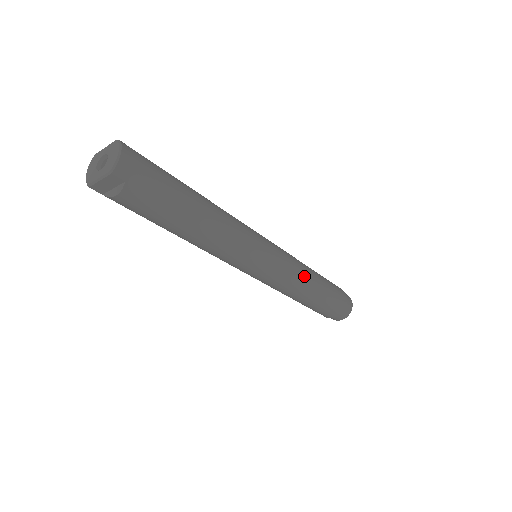
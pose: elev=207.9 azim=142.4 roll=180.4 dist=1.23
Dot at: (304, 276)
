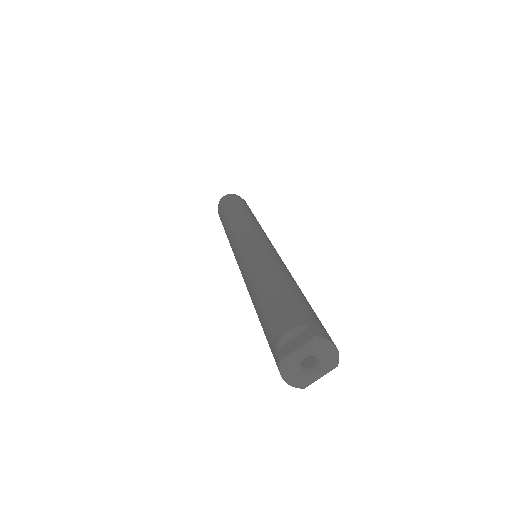
Dot at: occluded
